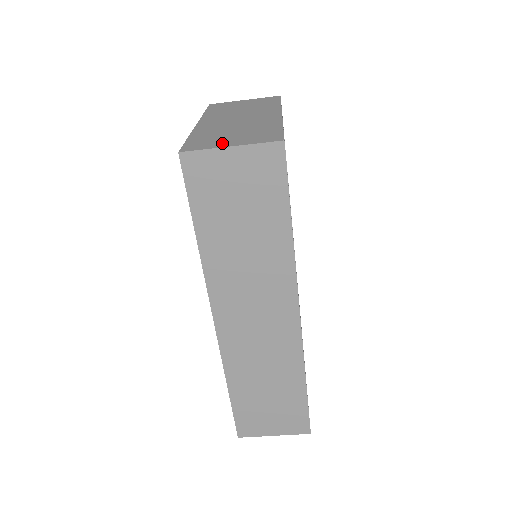
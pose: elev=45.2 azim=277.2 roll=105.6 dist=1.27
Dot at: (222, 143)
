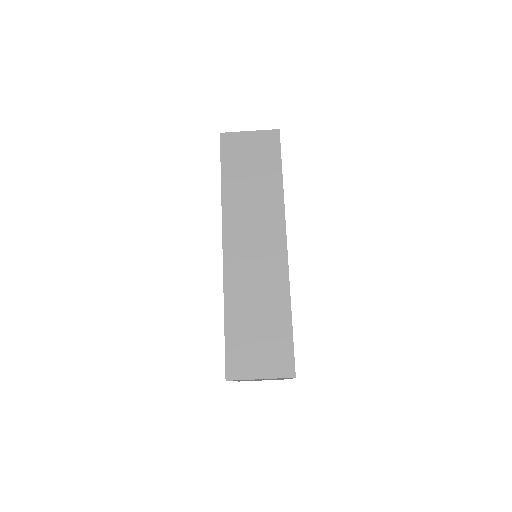
Dot at: occluded
